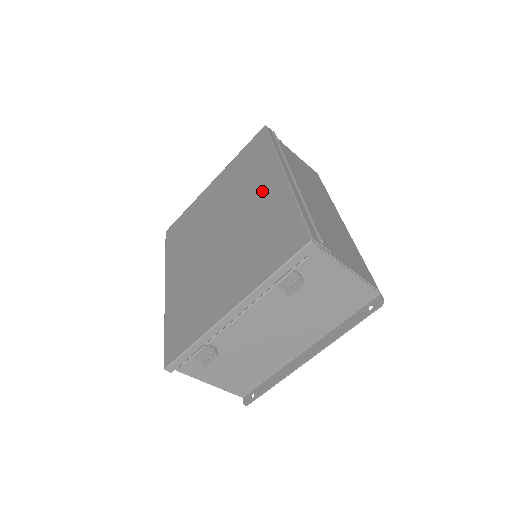
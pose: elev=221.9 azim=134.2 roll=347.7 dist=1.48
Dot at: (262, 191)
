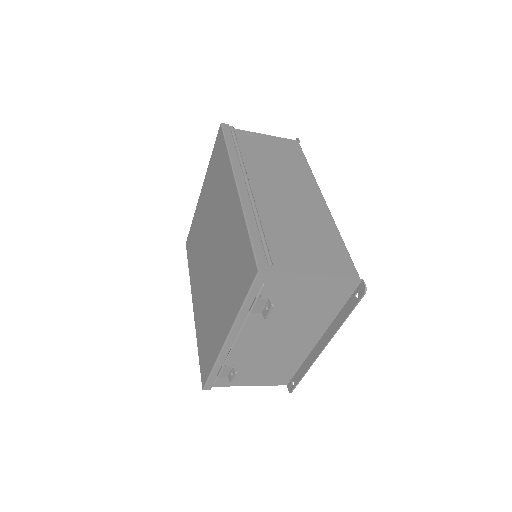
Dot at: (227, 207)
